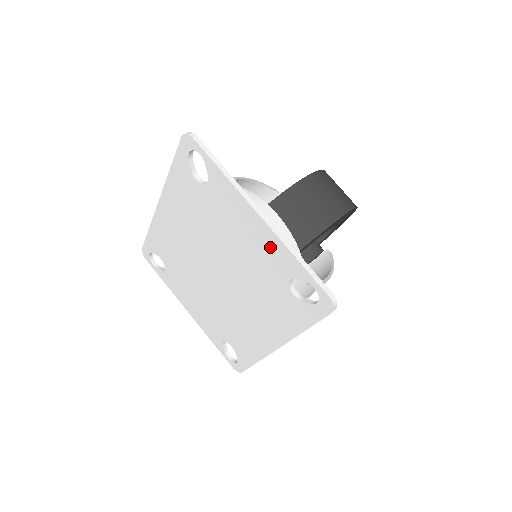
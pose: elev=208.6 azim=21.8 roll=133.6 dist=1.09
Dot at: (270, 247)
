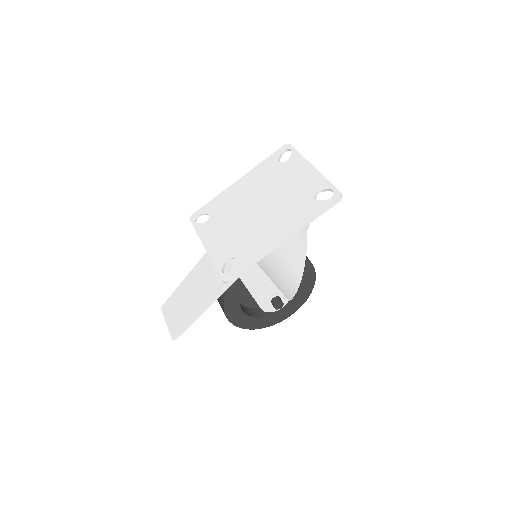
Dot at: (312, 179)
